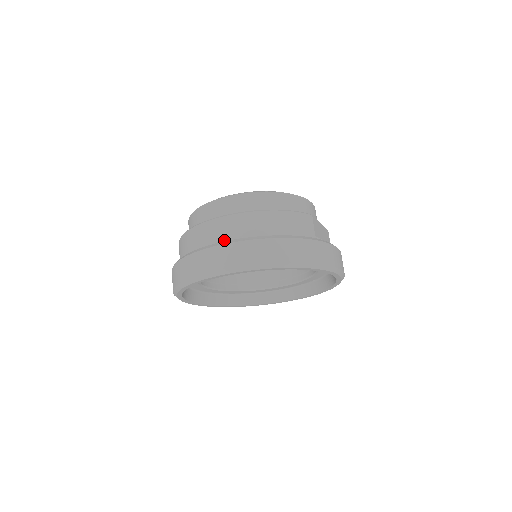
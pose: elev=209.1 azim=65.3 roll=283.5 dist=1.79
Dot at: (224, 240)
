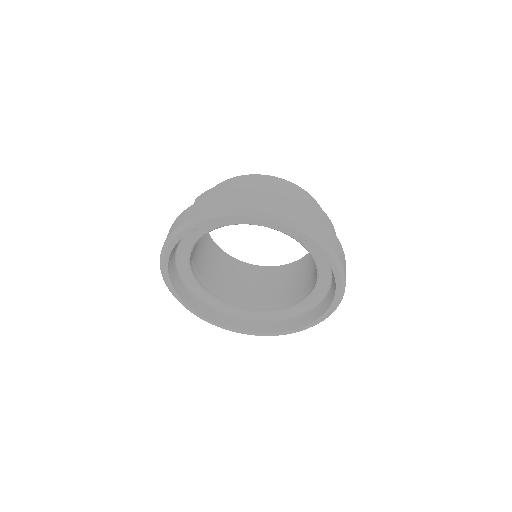
Dot at: occluded
